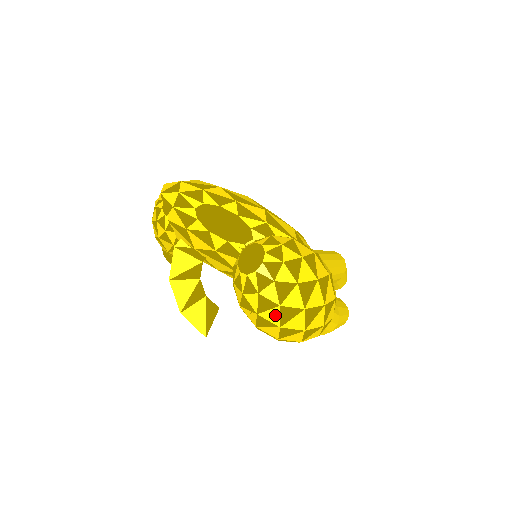
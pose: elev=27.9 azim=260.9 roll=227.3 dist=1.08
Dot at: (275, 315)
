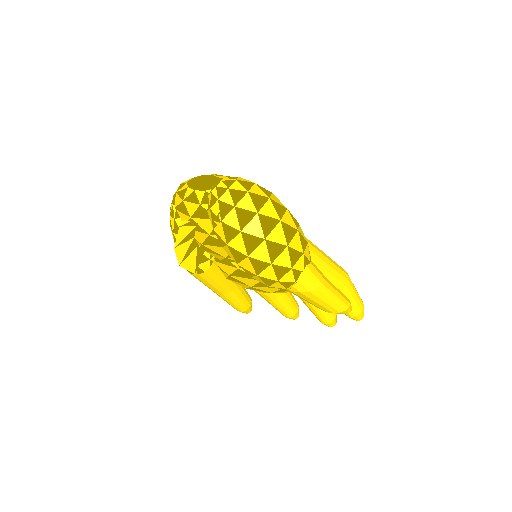
Dot at: (234, 218)
